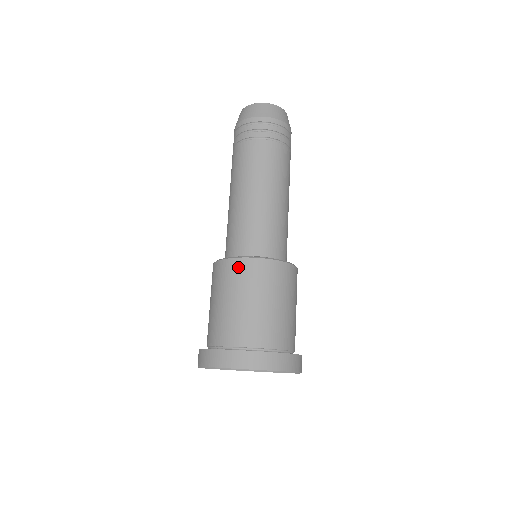
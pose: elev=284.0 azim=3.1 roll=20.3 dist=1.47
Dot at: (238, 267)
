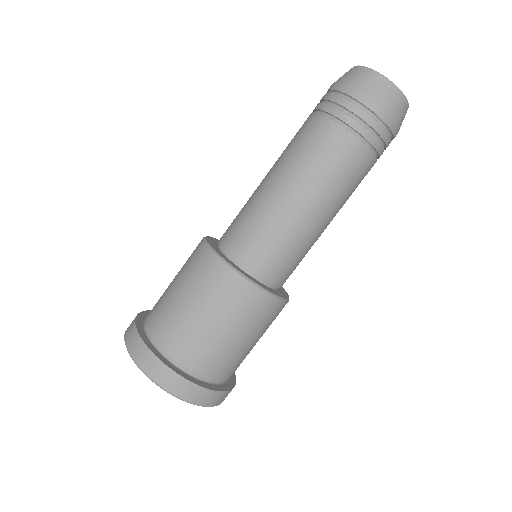
Dot at: (201, 255)
